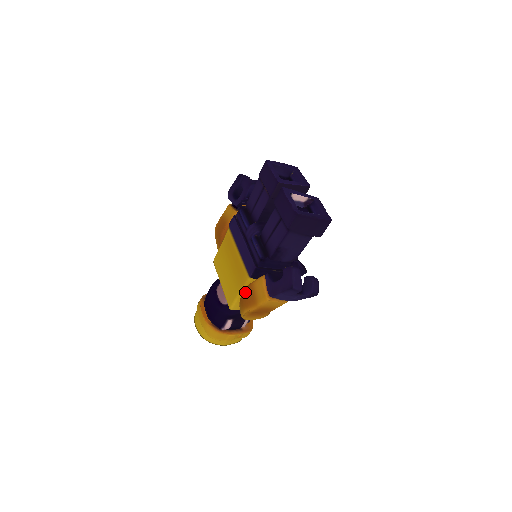
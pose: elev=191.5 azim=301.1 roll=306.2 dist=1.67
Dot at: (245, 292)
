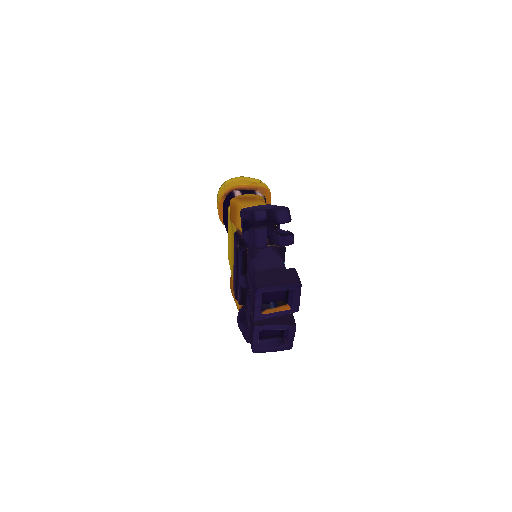
Dot at: (230, 287)
